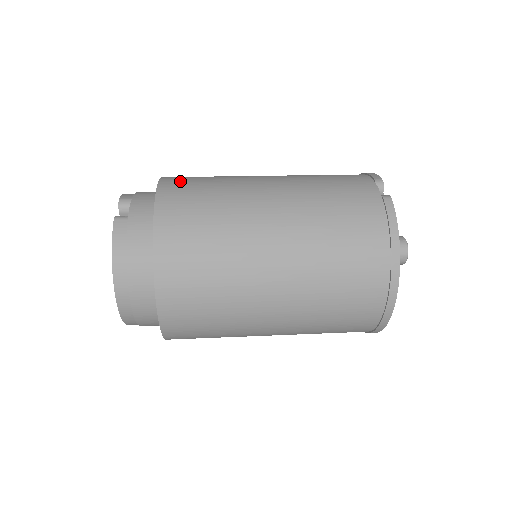
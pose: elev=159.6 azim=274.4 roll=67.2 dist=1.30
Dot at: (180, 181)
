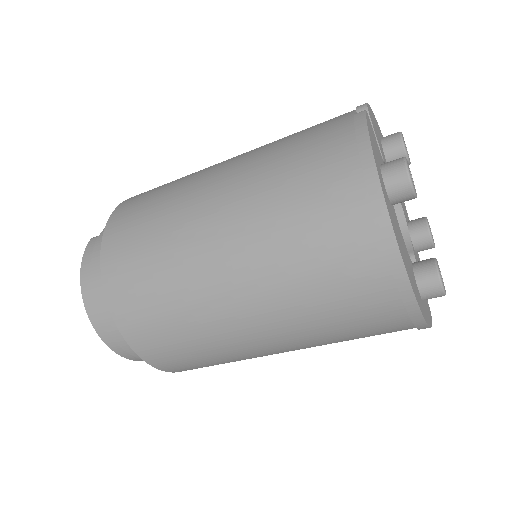
Dot at: occluded
